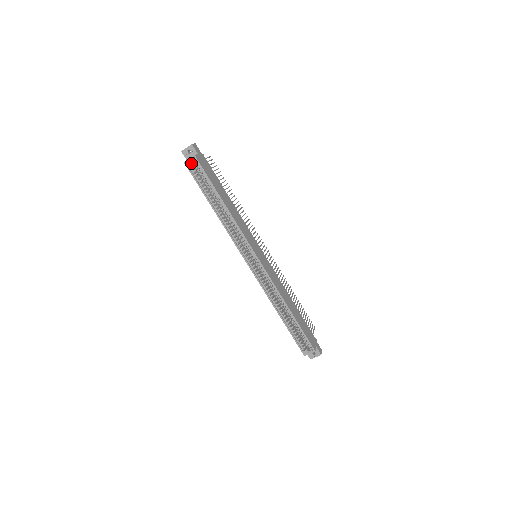
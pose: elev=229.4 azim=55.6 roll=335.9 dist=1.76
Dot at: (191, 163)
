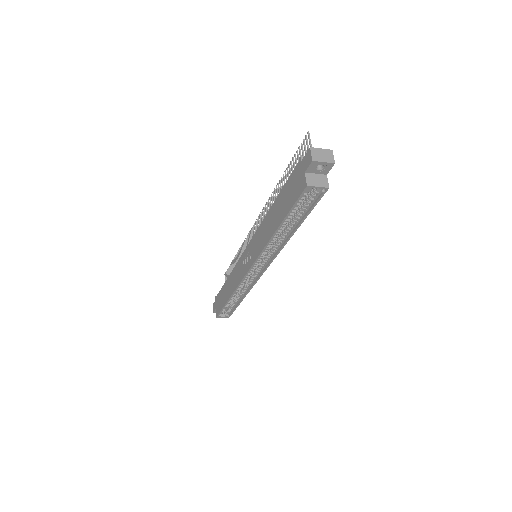
Dot at: (312, 188)
